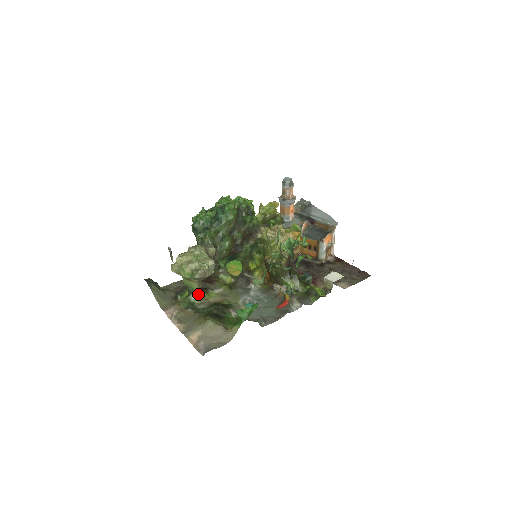
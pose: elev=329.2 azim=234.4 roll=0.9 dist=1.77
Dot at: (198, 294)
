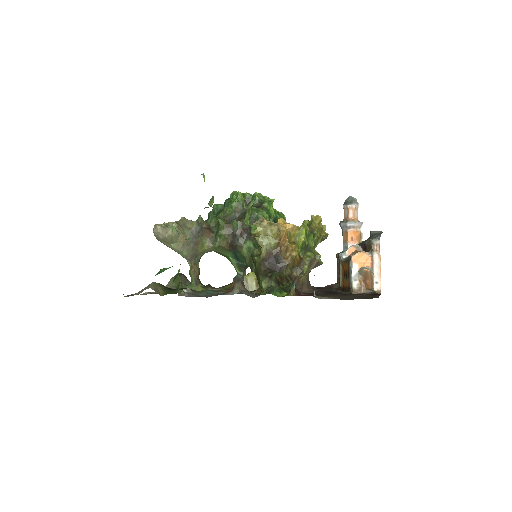
Dot at: (193, 284)
